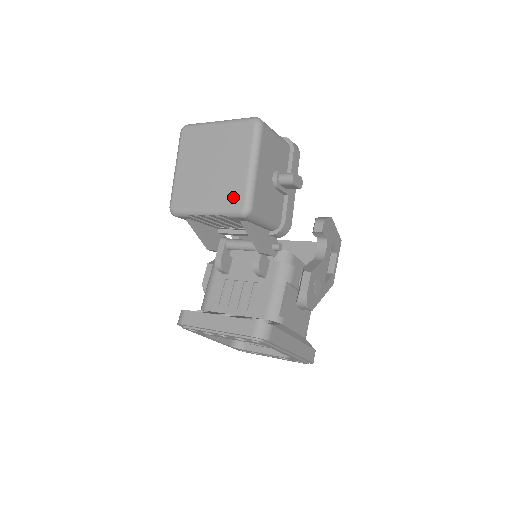
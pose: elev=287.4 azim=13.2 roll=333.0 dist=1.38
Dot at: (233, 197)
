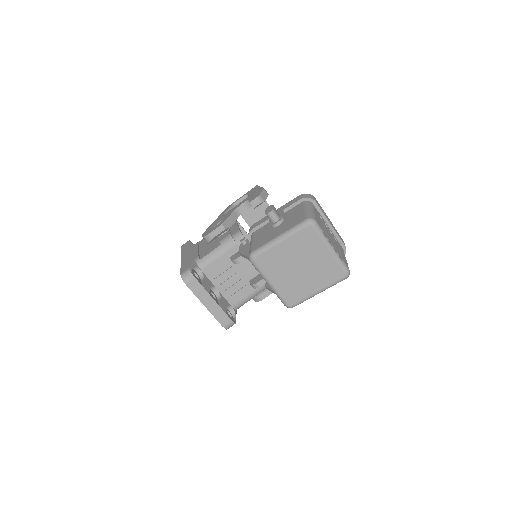
Dot at: (292, 296)
